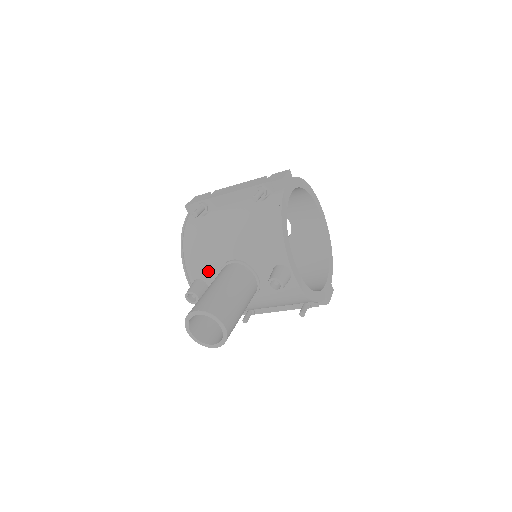
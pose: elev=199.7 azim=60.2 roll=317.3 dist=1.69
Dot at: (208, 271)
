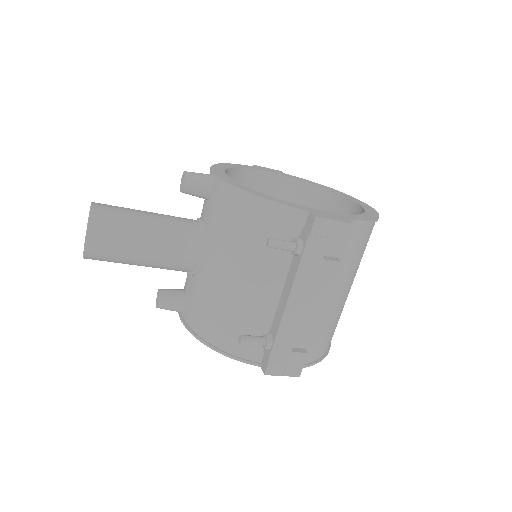
Dot at: occluded
